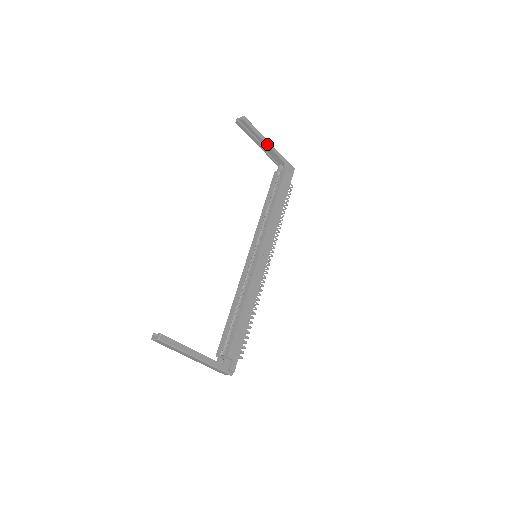
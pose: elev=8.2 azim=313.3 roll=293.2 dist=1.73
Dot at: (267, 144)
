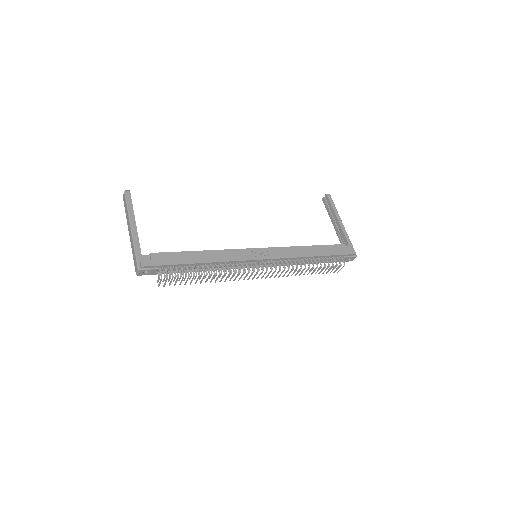
Dot at: (339, 221)
